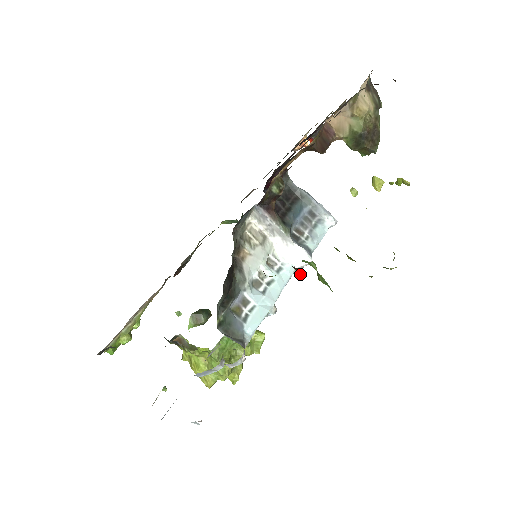
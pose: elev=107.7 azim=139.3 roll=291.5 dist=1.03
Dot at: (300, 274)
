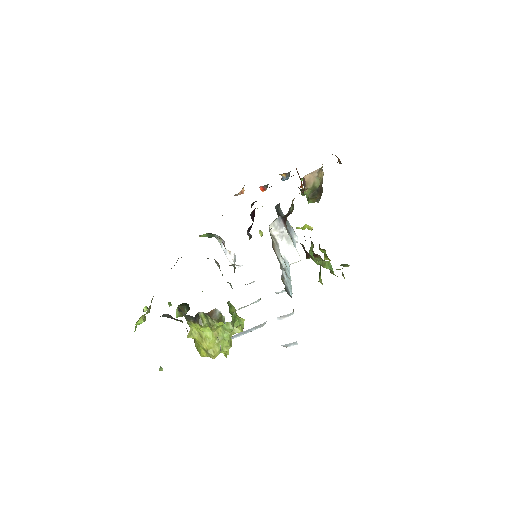
Dot at: occluded
